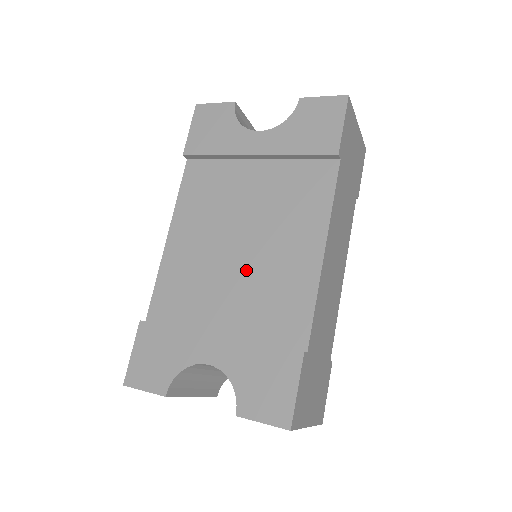
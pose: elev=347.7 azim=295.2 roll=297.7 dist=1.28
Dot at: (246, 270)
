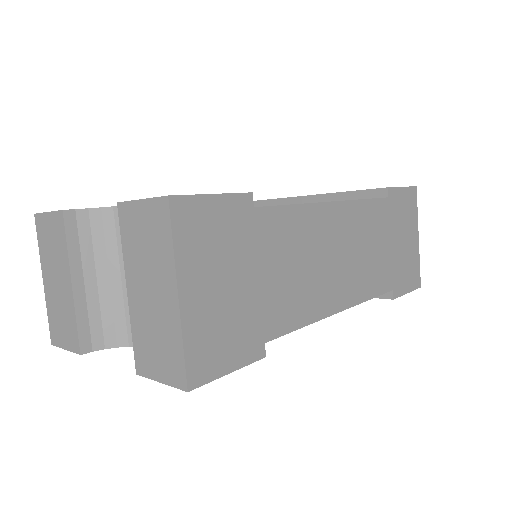
Dot at: occluded
